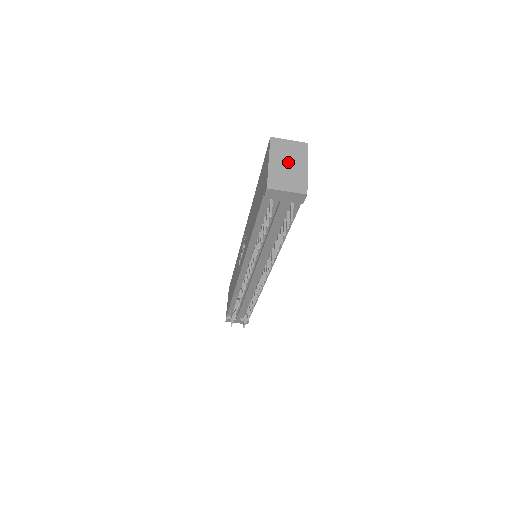
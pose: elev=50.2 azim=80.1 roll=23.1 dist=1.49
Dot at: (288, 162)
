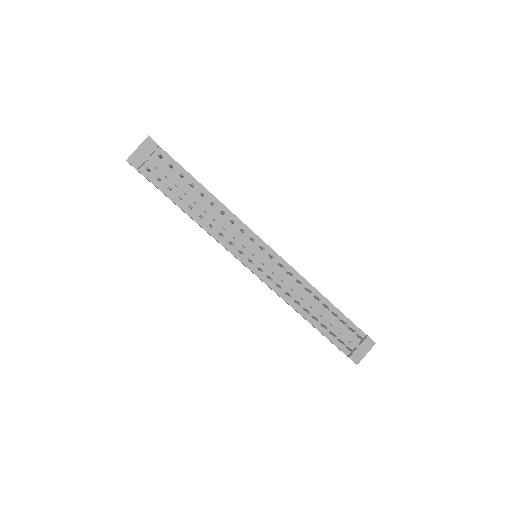
Dot at: occluded
